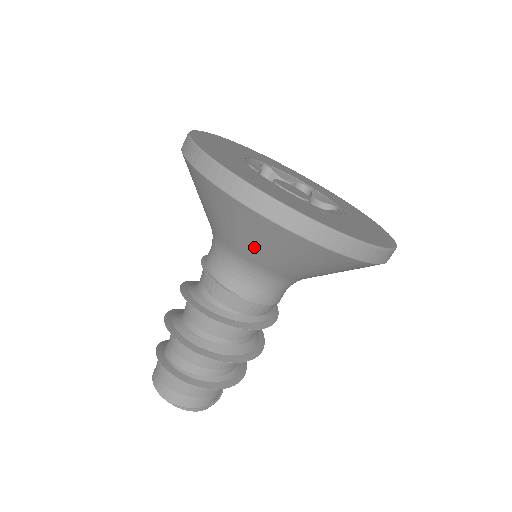
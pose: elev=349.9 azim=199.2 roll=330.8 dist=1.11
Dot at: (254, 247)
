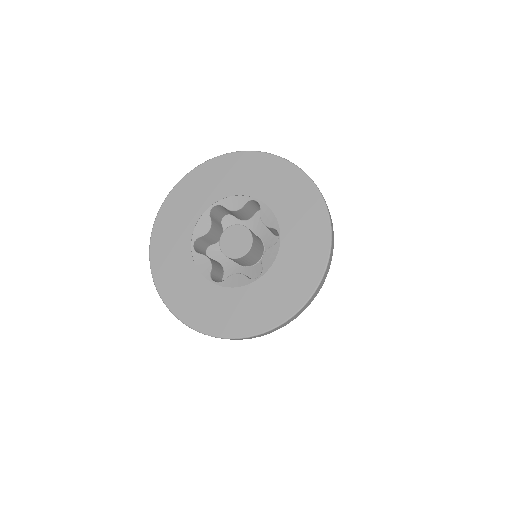
Dot at: occluded
